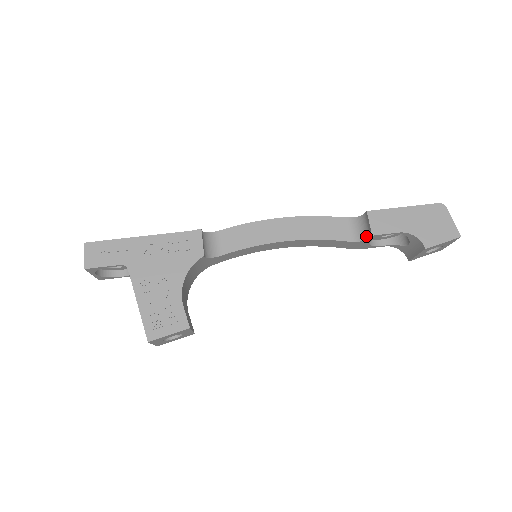
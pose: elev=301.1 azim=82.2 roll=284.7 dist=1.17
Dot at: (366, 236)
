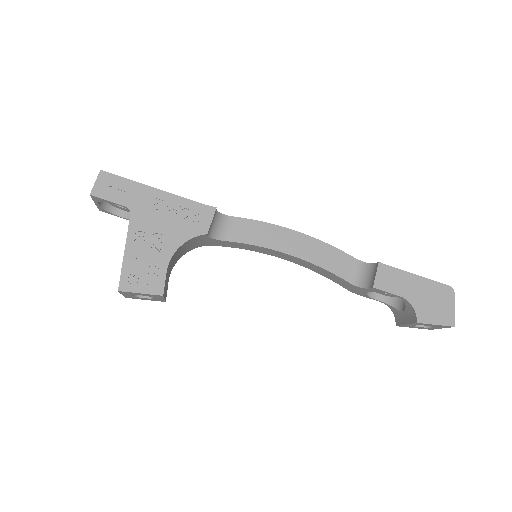
Dot at: (367, 285)
